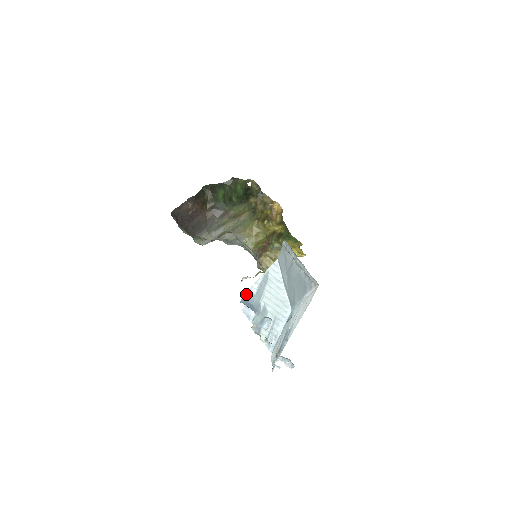
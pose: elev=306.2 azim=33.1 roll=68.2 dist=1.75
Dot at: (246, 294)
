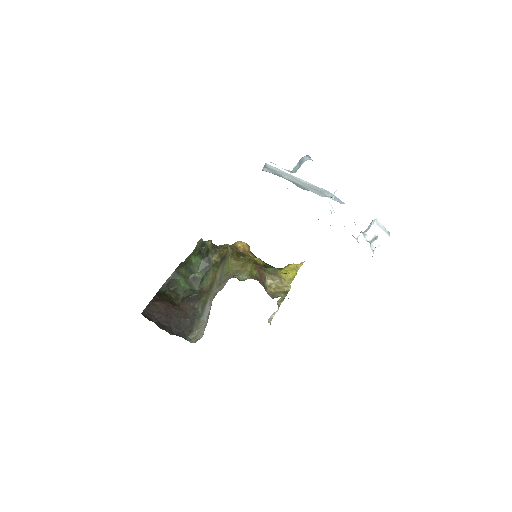
Dot at: occluded
